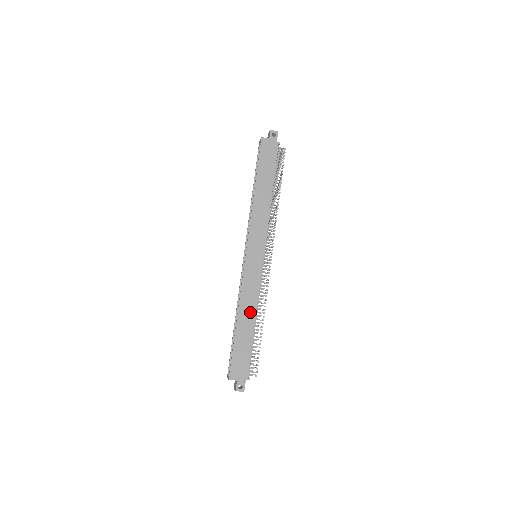
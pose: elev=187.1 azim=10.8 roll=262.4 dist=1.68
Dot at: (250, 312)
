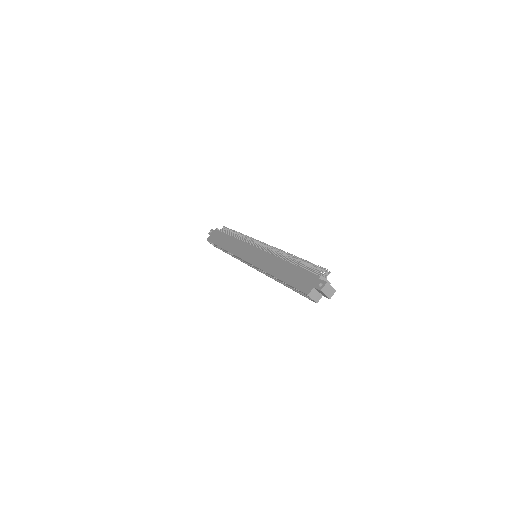
Dot at: (278, 265)
